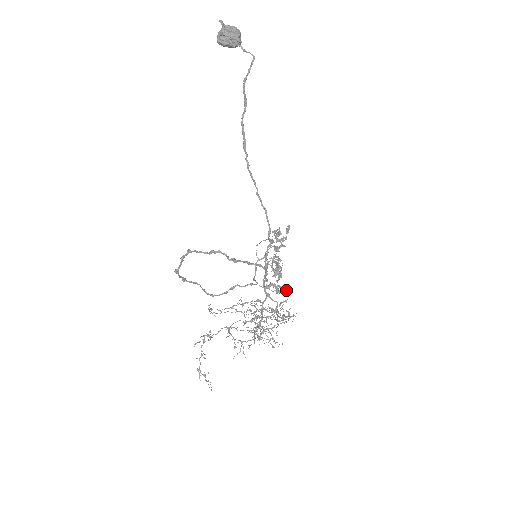
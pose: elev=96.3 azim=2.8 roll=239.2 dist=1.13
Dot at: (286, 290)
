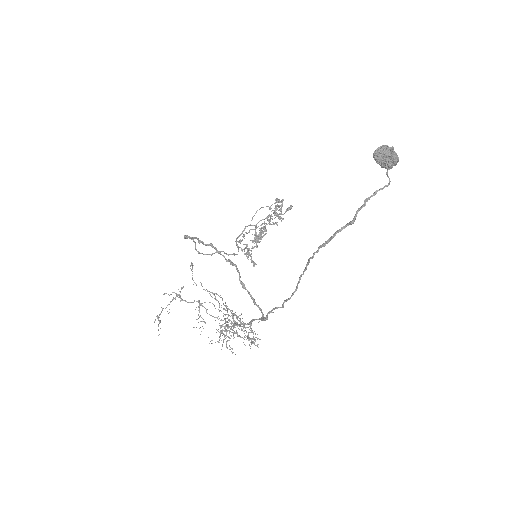
Dot at: occluded
